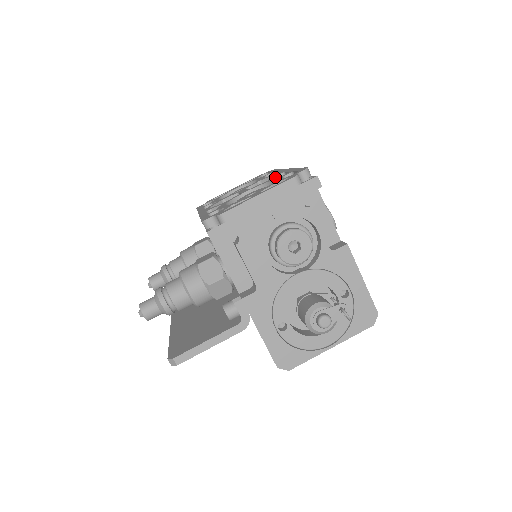
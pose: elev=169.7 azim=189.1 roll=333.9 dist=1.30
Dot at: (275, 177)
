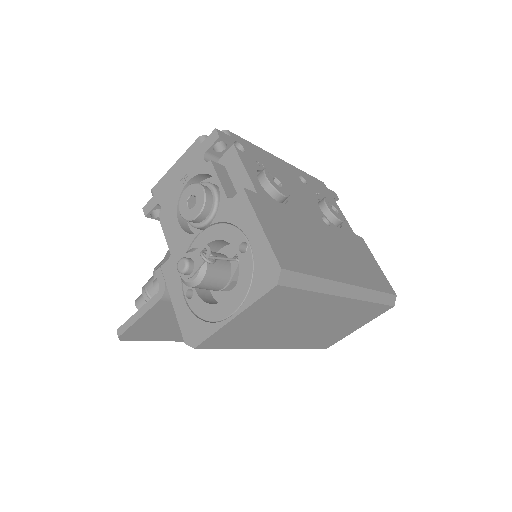
Dot at: occluded
